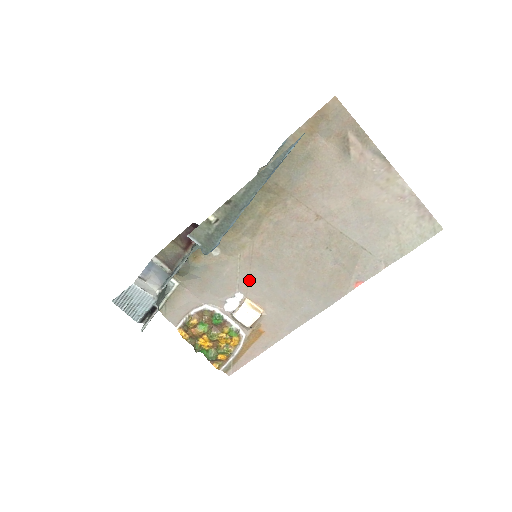
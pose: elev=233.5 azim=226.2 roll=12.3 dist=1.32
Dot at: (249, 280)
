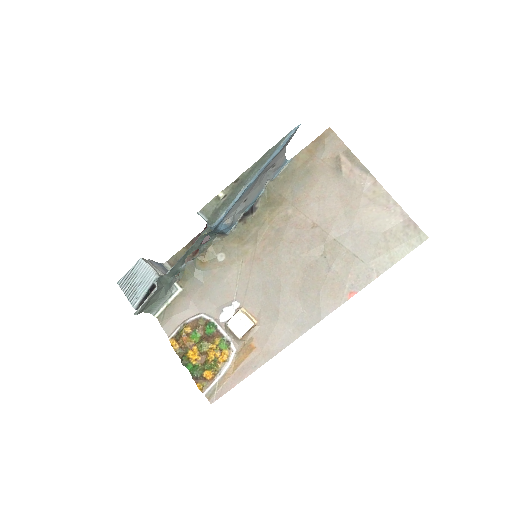
Dot at: (247, 288)
